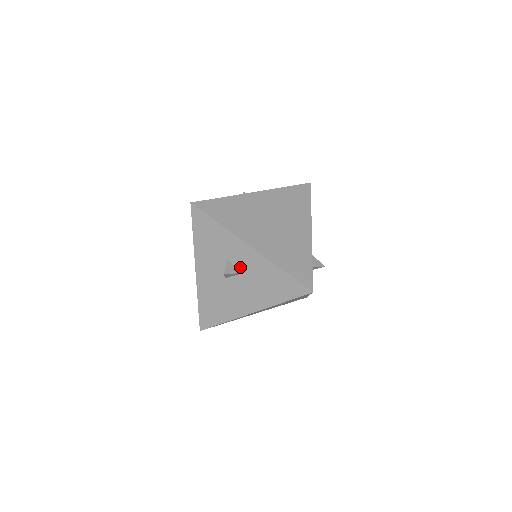
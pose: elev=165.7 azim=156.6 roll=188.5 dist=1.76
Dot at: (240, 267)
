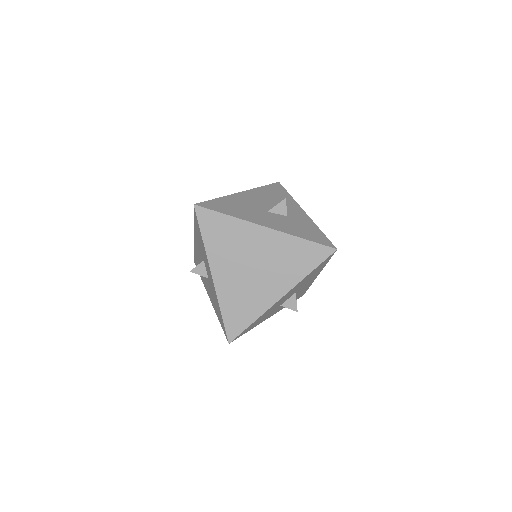
Dot at: (208, 274)
